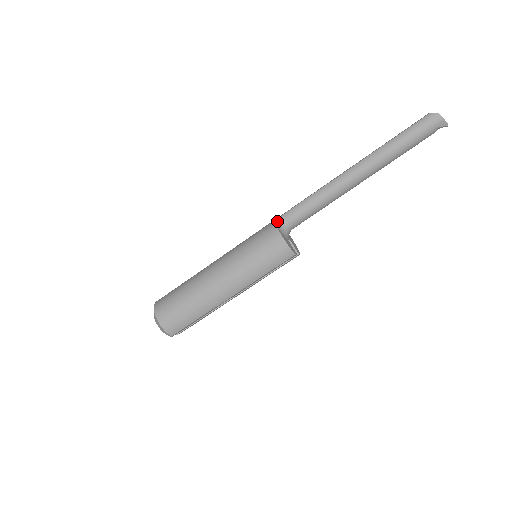
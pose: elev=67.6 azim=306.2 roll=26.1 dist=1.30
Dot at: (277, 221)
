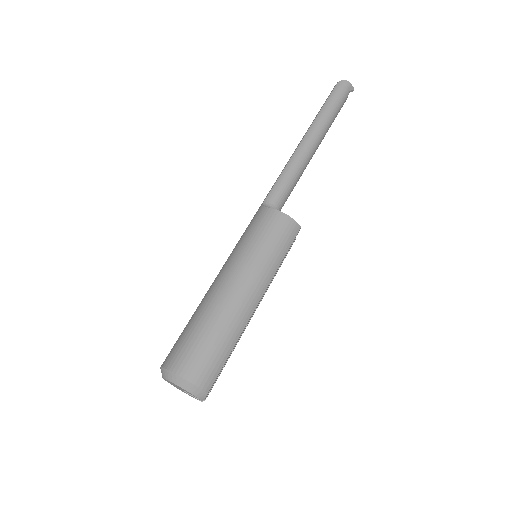
Dot at: (264, 206)
